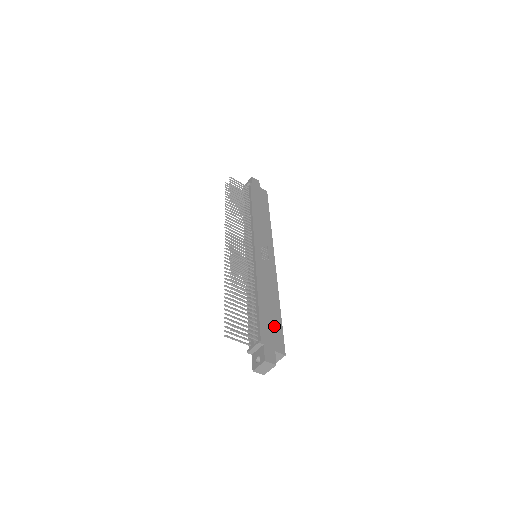
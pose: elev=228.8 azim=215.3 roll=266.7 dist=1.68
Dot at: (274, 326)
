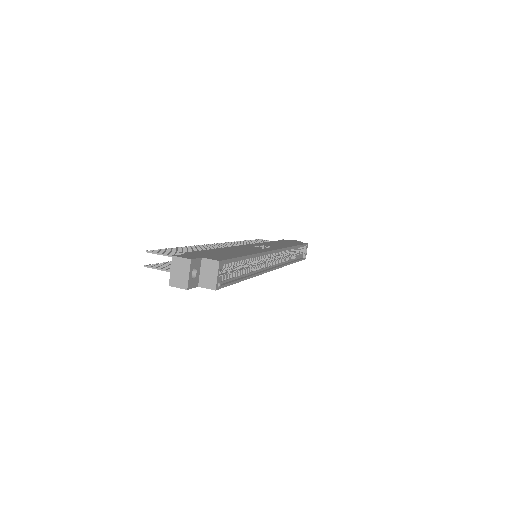
Dot at: (222, 255)
